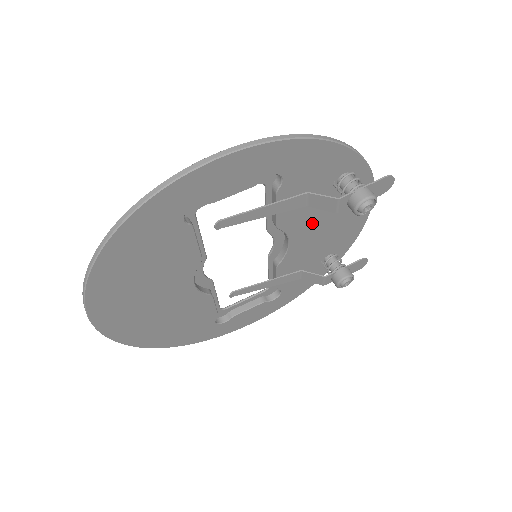
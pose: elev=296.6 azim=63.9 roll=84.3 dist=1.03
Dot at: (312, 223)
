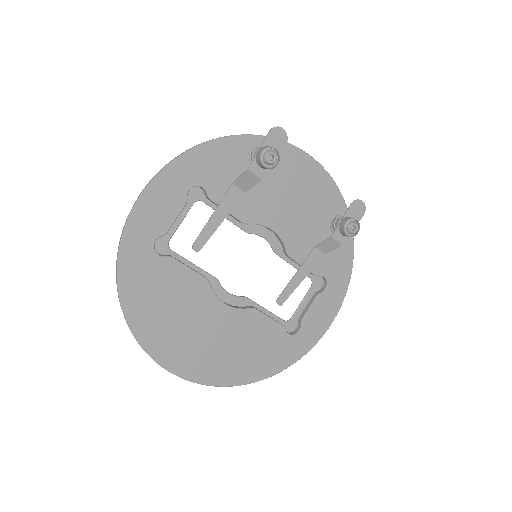
Dot at: (274, 204)
